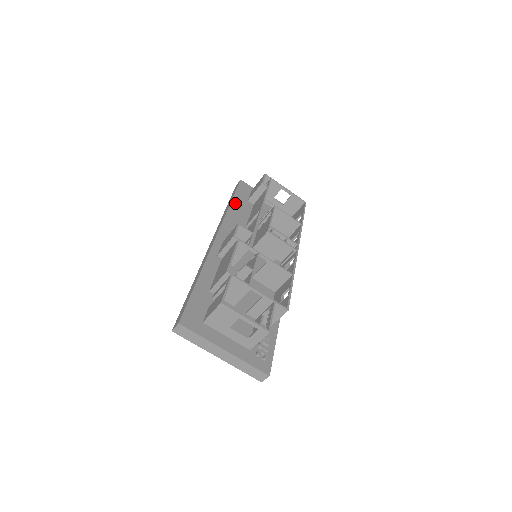
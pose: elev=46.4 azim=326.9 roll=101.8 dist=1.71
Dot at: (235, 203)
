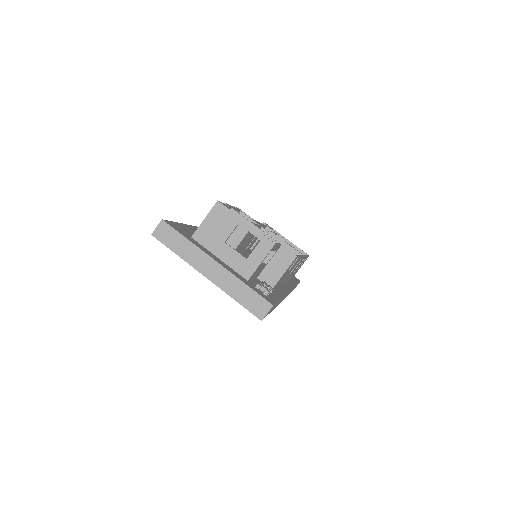
Dot at: occluded
